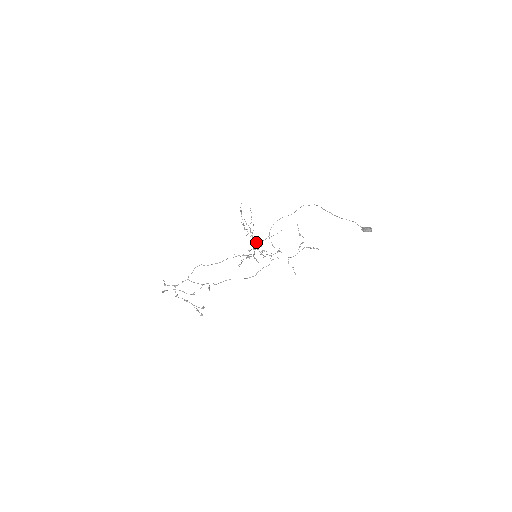
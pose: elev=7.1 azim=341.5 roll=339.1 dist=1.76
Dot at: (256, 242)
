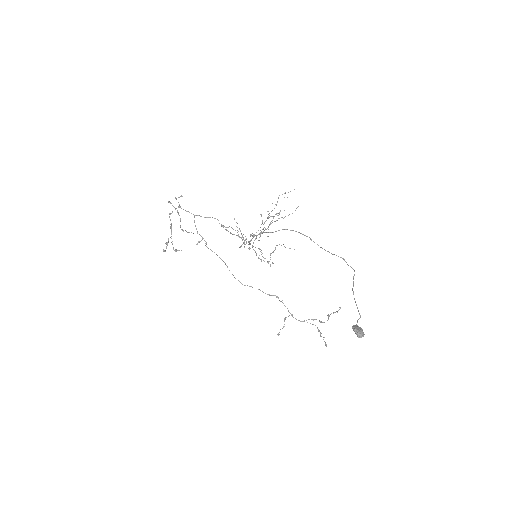
Dot at: occluded
